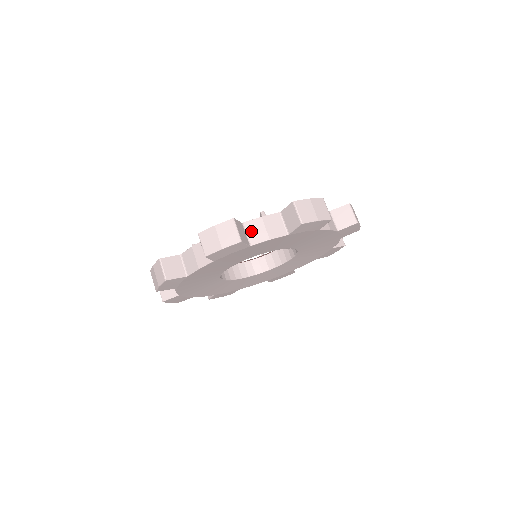
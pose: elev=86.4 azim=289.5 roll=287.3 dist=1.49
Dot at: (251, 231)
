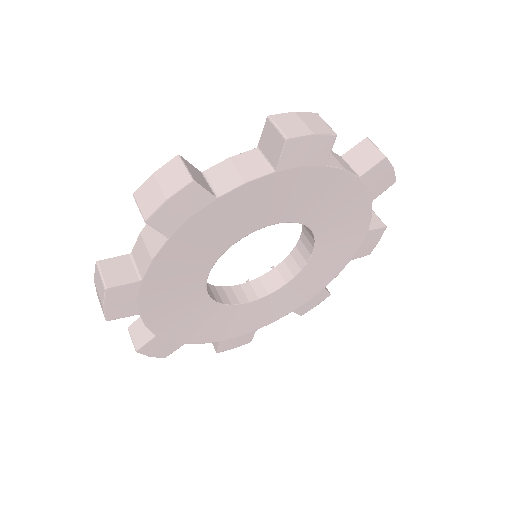
Dot at: (216, 179)
